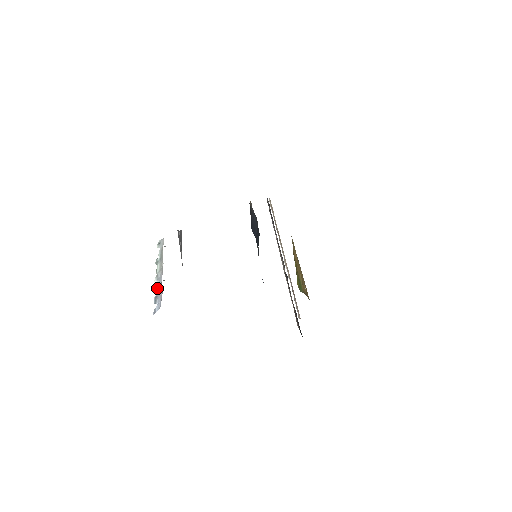
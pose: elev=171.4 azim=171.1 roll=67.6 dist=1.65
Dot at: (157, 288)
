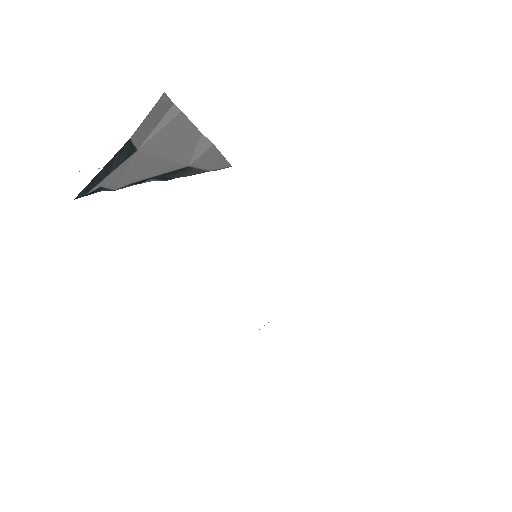
Dot at: occluded
